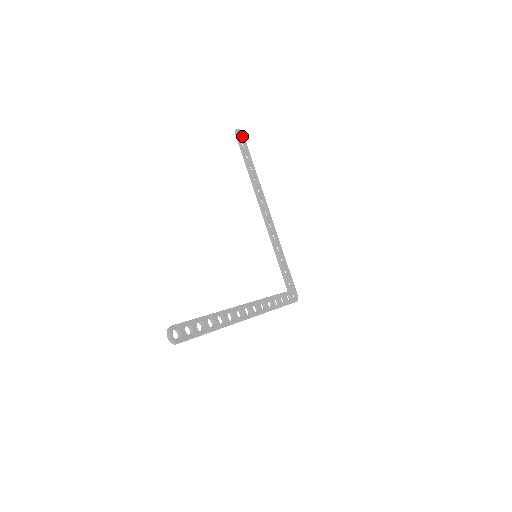
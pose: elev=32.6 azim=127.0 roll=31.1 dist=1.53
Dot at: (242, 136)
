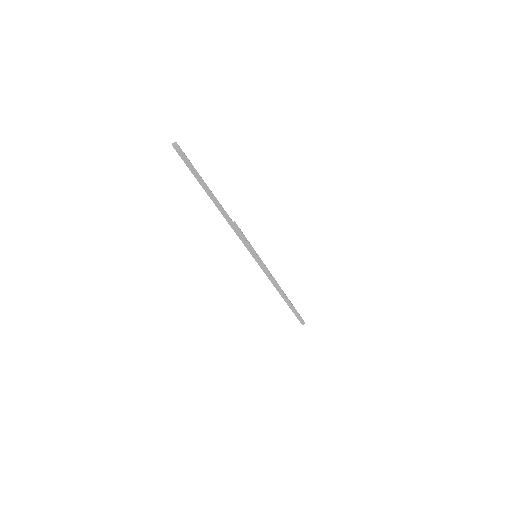
Dot at: occluded
